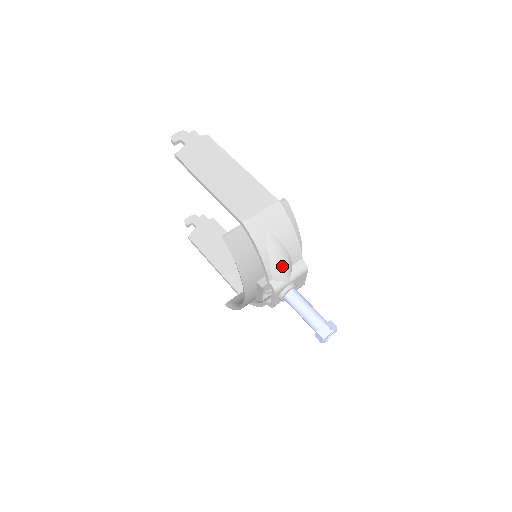
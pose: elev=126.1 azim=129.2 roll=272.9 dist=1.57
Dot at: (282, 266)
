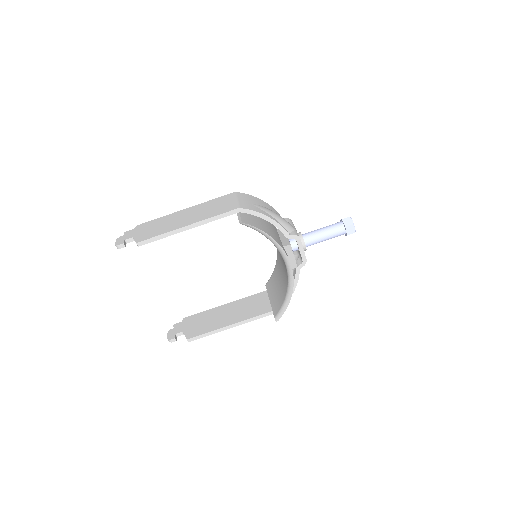
Dot at: (283, 220)
